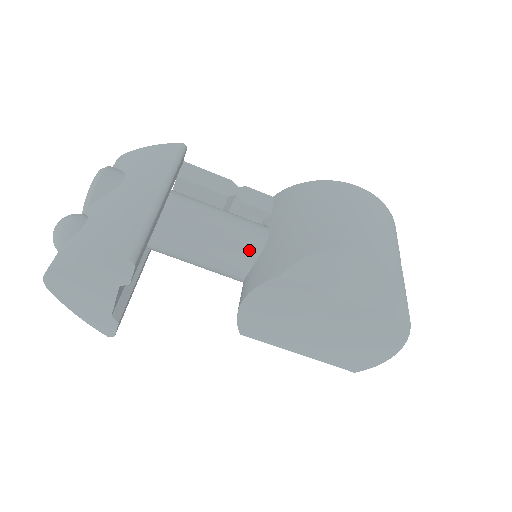
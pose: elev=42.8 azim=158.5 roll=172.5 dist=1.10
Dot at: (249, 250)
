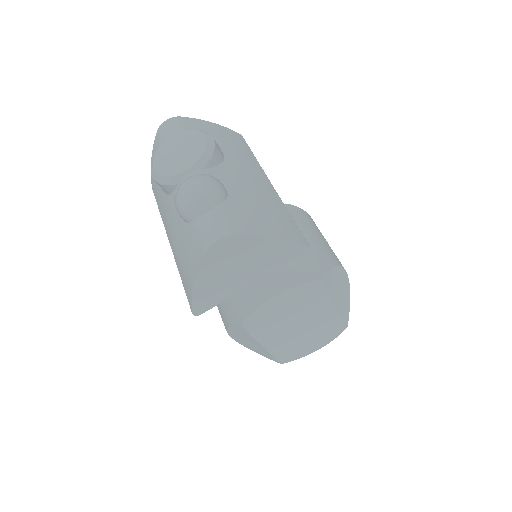
Dot at: occluded
